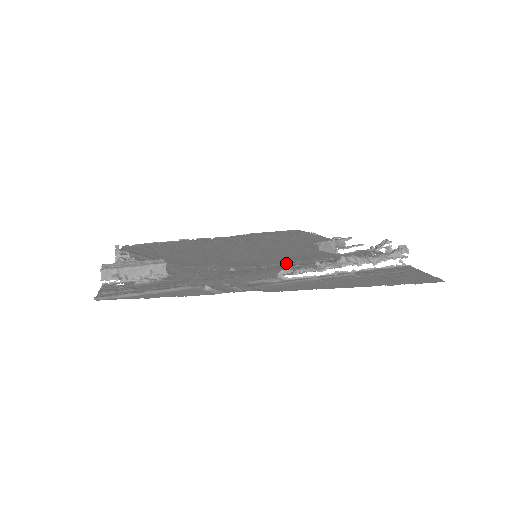
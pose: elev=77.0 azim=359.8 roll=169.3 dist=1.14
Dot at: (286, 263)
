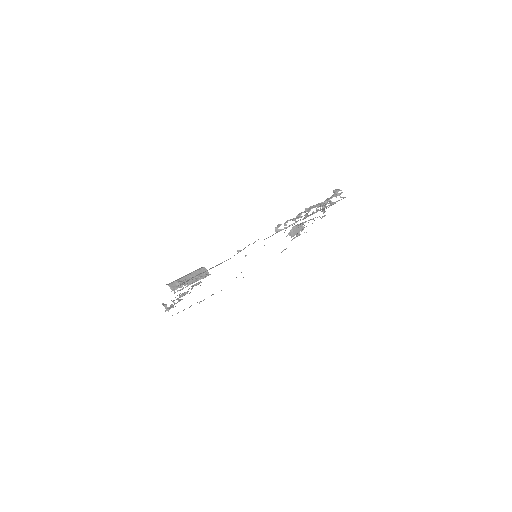
Dot at: occluded
